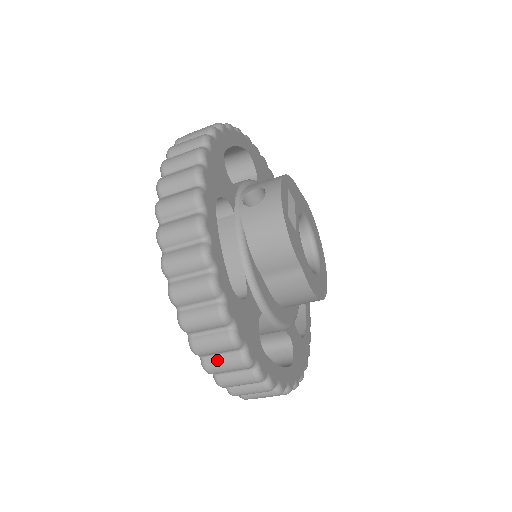
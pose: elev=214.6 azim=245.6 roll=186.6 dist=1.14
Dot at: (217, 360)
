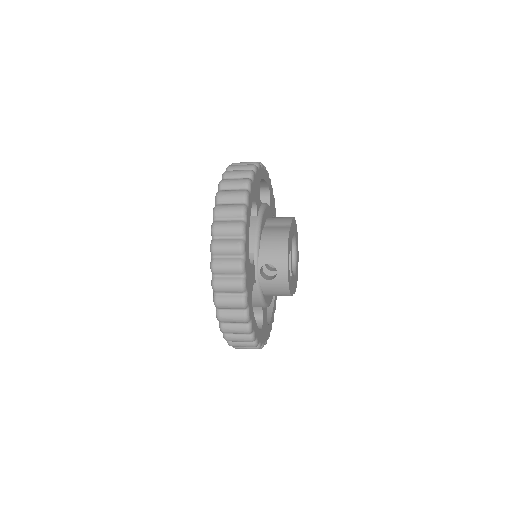
Dot at: occluded
